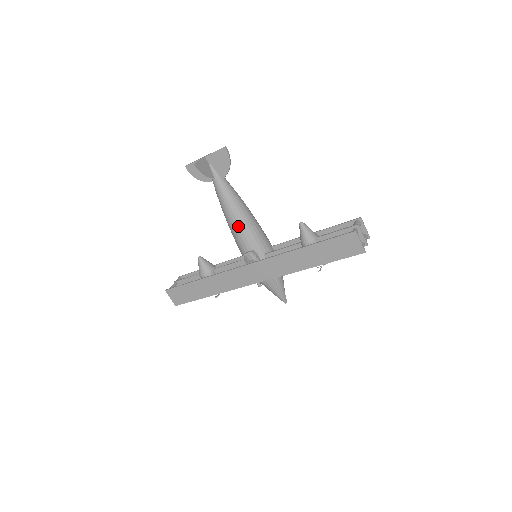
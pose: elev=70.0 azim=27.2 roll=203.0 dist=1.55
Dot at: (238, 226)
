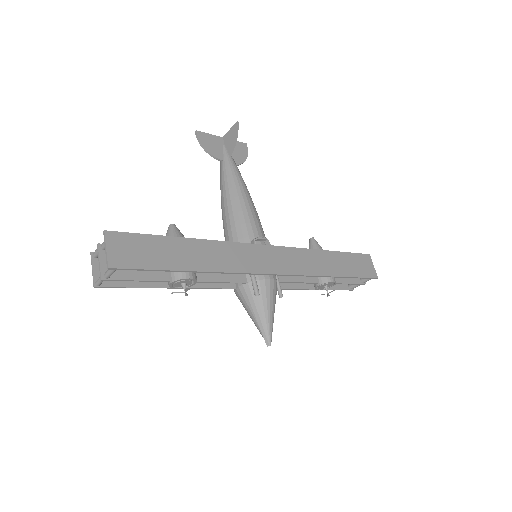
Dot at: (252, 207)
